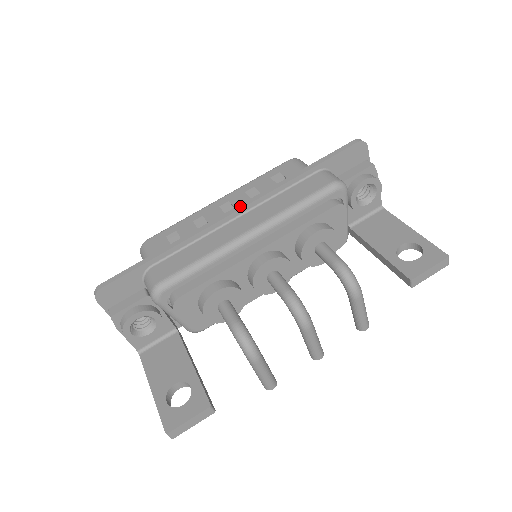
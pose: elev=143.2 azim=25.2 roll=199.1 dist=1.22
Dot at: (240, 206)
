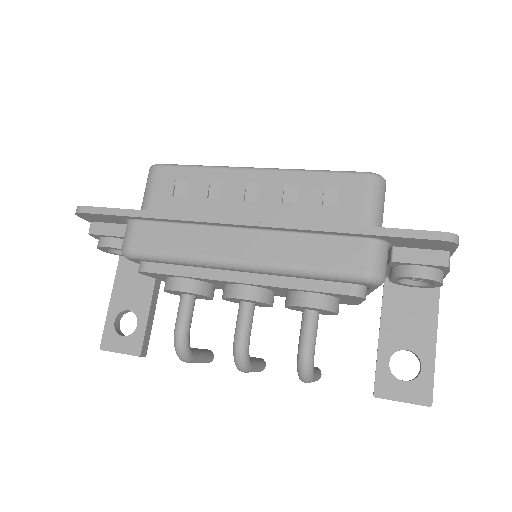
Dot at: (252, 221)
